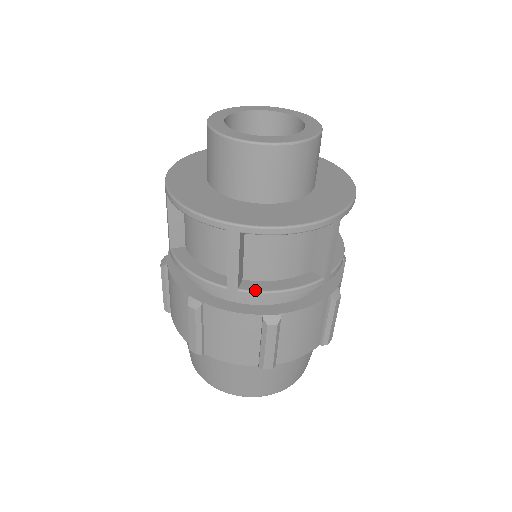
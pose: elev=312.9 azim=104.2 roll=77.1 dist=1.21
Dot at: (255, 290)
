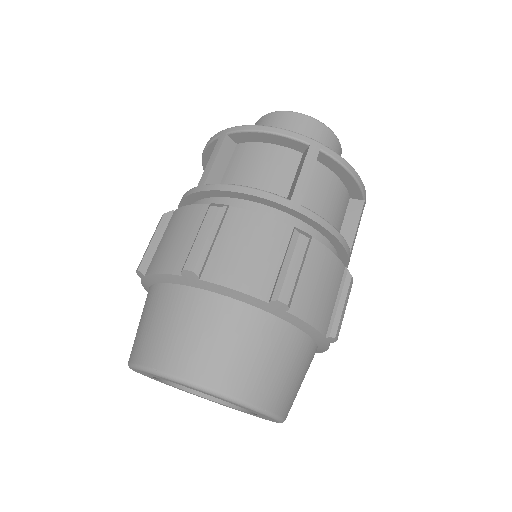
Dot at: (218, 184)
